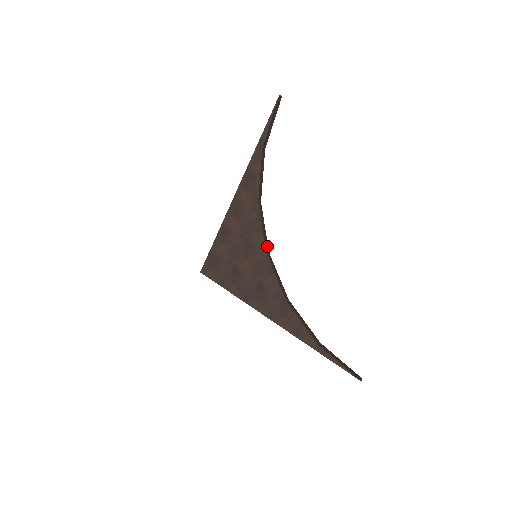
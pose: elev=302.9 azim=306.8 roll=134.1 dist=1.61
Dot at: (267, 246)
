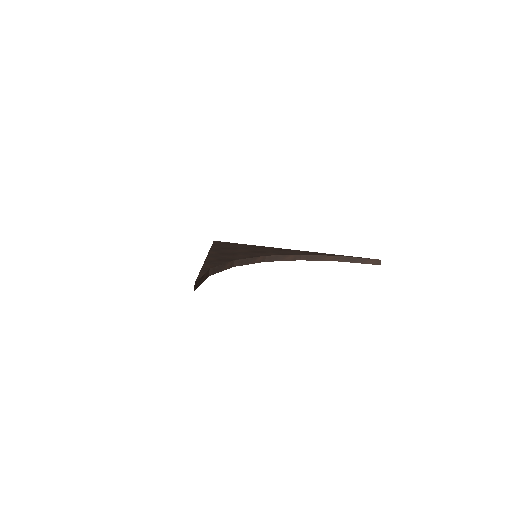
Dot at: (270, 260)
